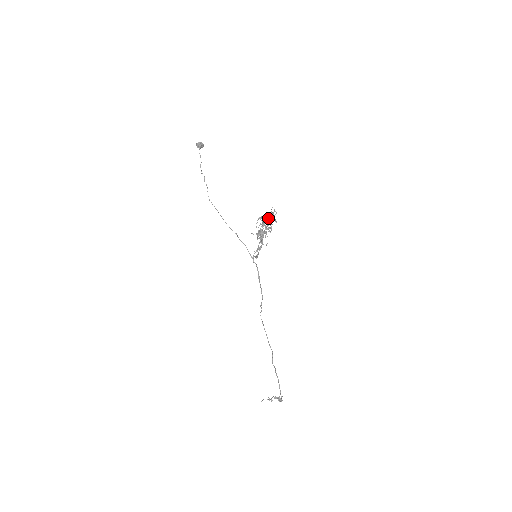
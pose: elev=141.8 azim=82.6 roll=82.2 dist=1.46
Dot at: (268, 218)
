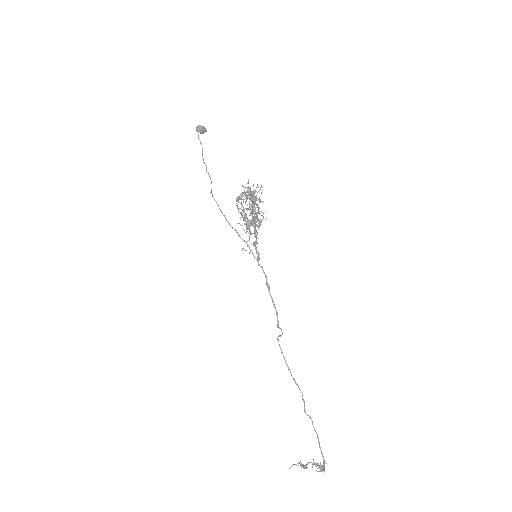
Dot at: occluded
